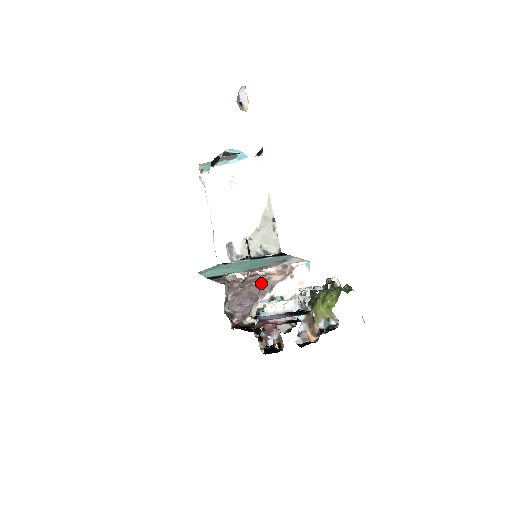
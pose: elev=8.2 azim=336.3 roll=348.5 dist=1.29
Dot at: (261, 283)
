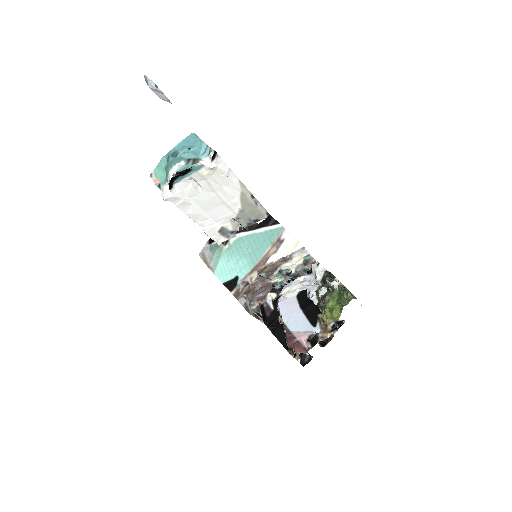
Dot at: (268, 270)
